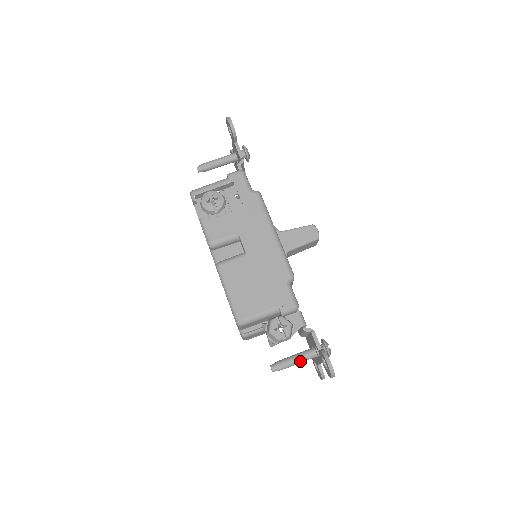
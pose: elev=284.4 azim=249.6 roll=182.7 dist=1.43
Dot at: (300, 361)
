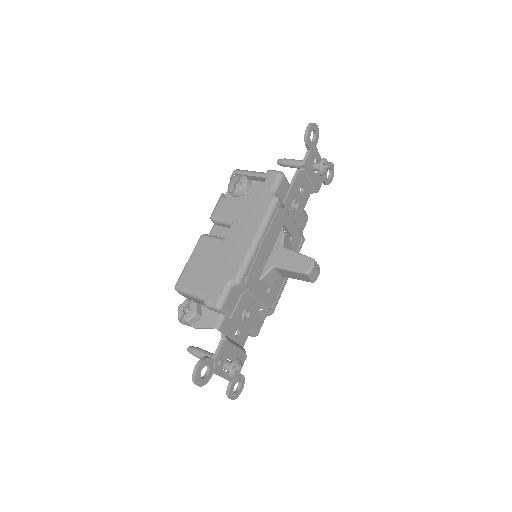
Dot at: occluded
